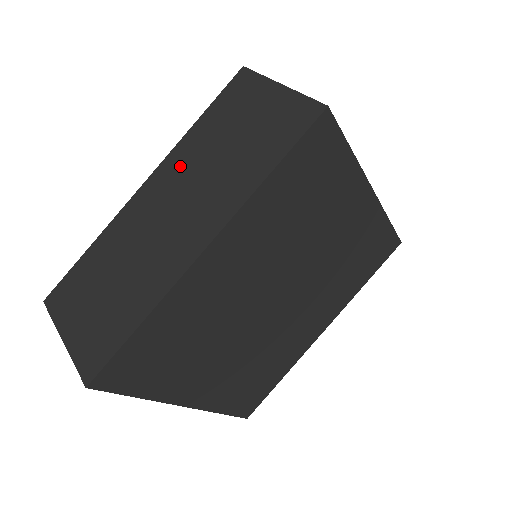
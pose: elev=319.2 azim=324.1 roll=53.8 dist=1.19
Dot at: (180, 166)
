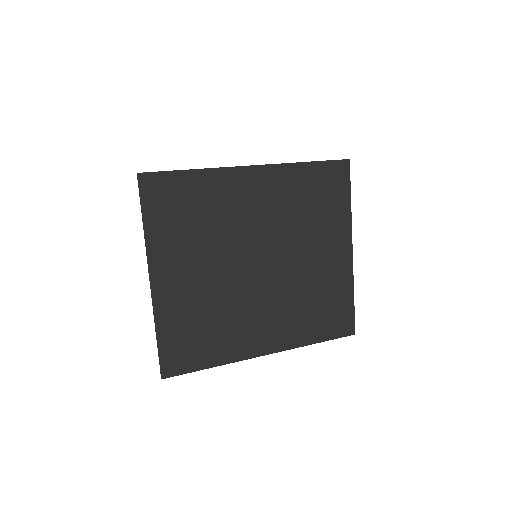
Dot at: occluded
